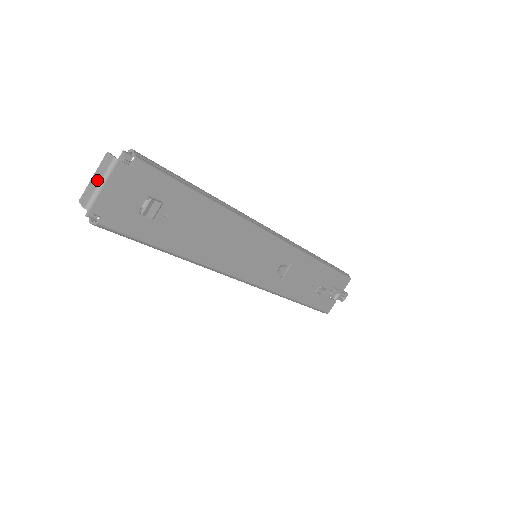
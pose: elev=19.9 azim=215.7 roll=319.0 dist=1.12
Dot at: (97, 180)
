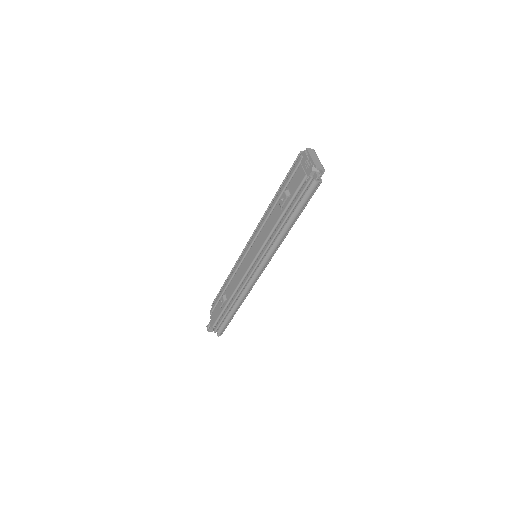
Dot at: (317, 158)
